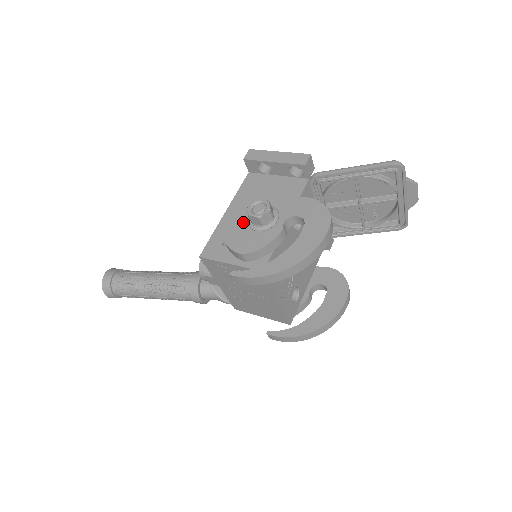
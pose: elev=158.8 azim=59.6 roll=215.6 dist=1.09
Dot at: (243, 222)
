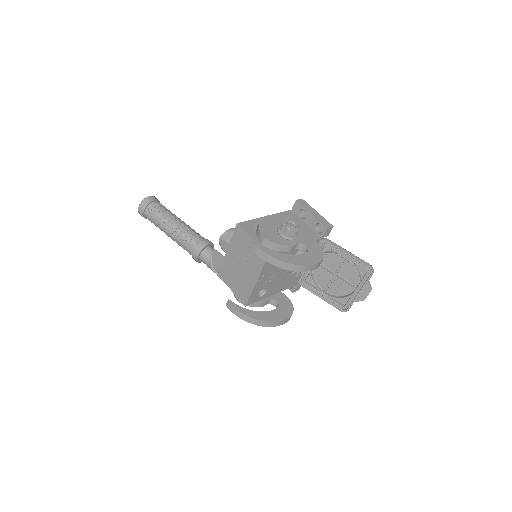
Dot at: (275, 226)
